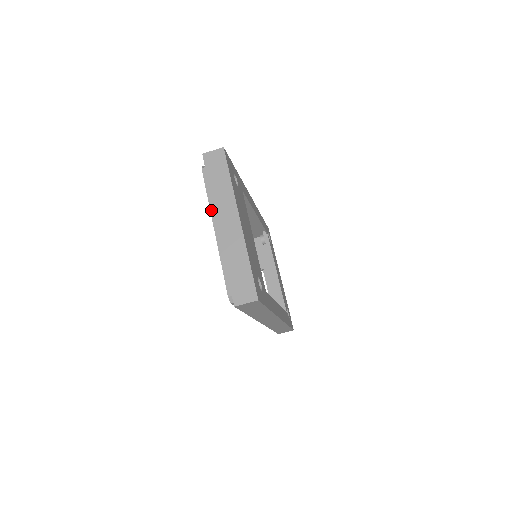
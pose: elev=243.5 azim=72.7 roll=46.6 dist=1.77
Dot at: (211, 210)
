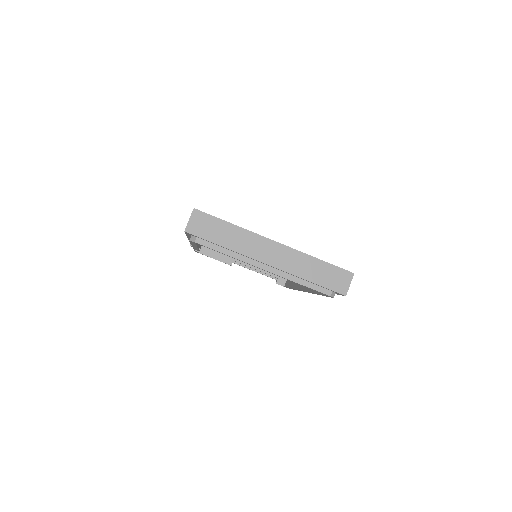
Dot at: (243, 261)
